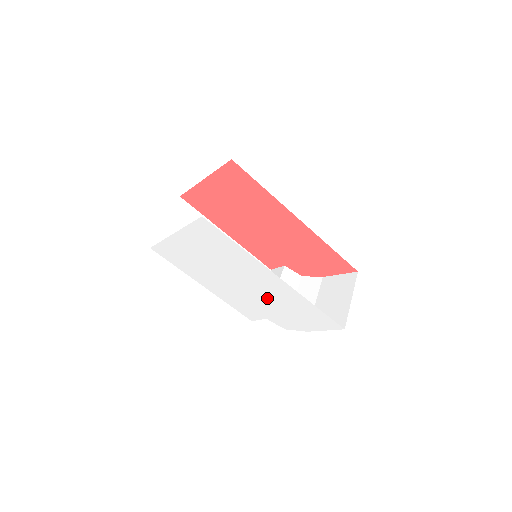
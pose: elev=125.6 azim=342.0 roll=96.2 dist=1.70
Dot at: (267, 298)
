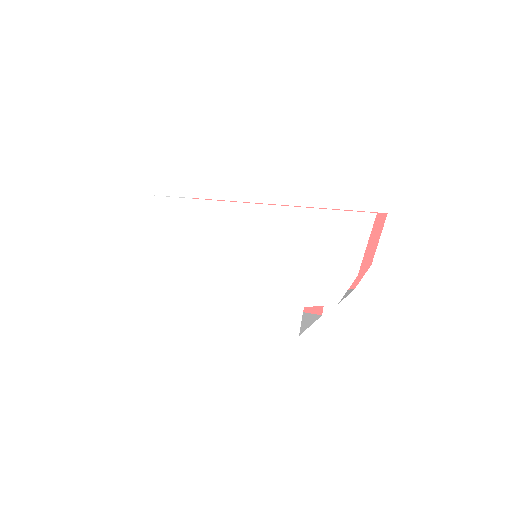
Dot at: (271, 258)
